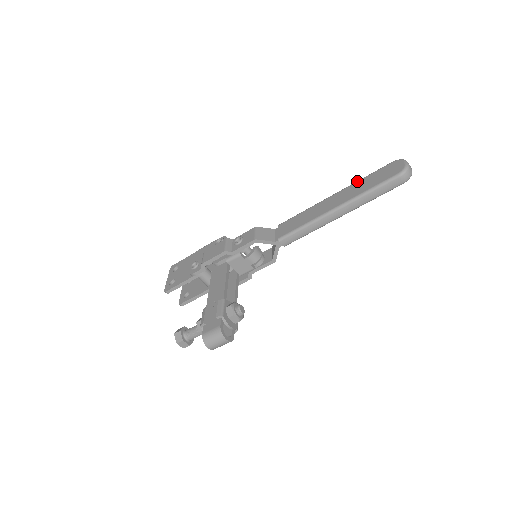
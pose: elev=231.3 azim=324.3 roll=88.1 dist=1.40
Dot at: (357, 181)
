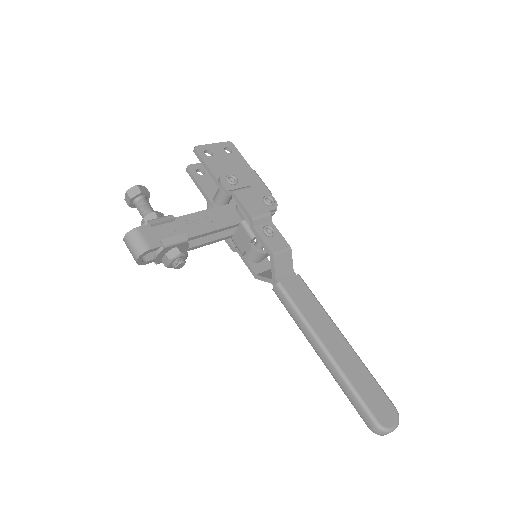
Dot at: occluded
